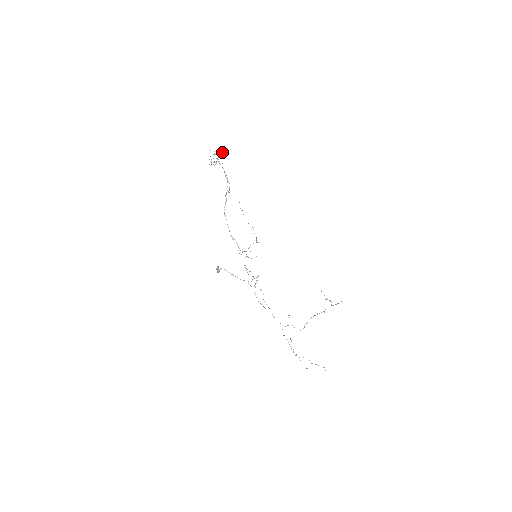
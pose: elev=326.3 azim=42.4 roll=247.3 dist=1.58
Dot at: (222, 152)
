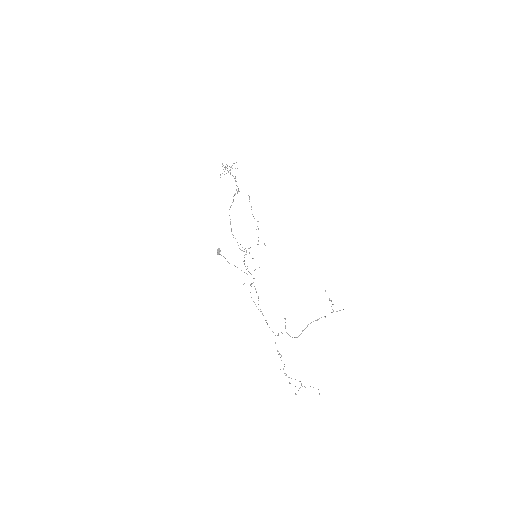
Dot at: occluded
